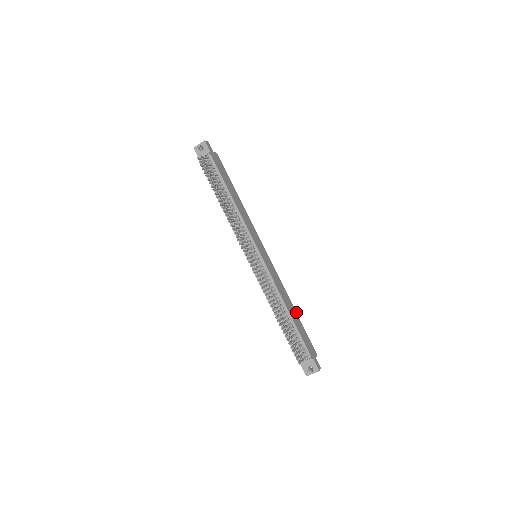
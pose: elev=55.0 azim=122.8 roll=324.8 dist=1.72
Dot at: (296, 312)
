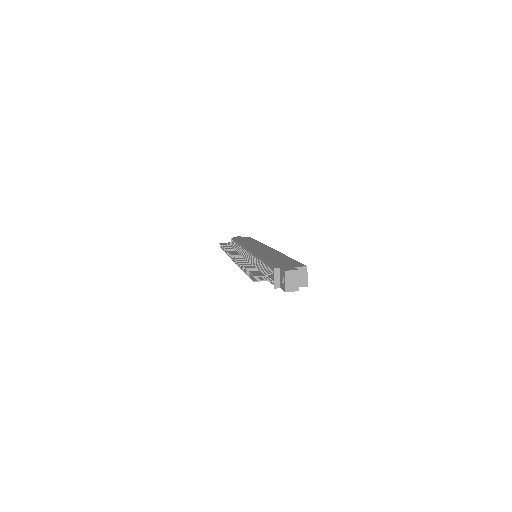
Dot at: (289, 257)
